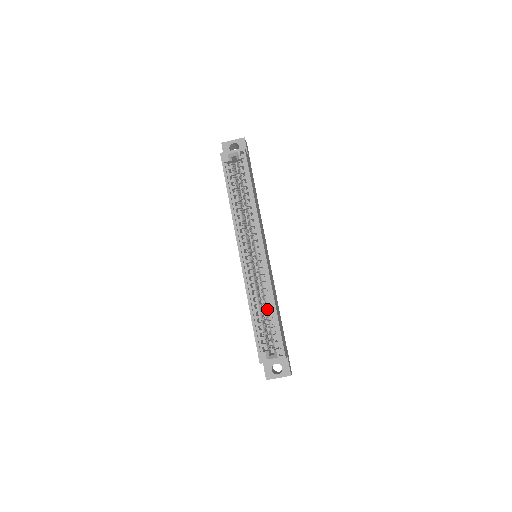
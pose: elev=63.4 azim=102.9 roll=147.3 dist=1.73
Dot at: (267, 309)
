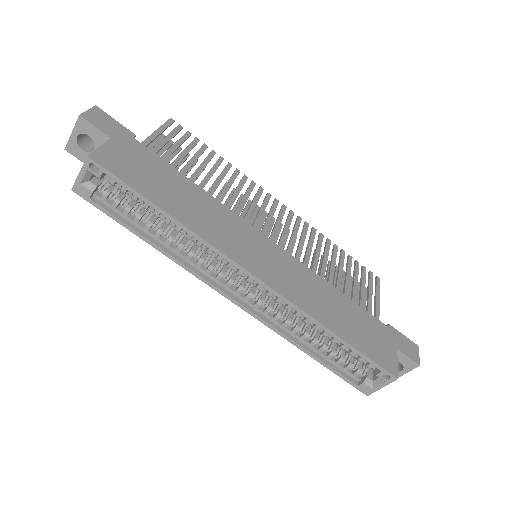
Dot at: occluded
